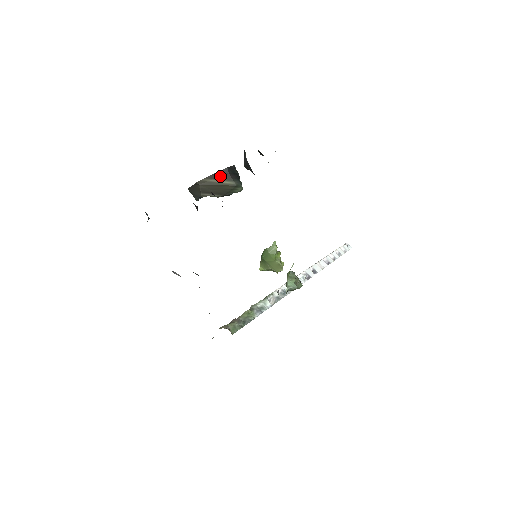
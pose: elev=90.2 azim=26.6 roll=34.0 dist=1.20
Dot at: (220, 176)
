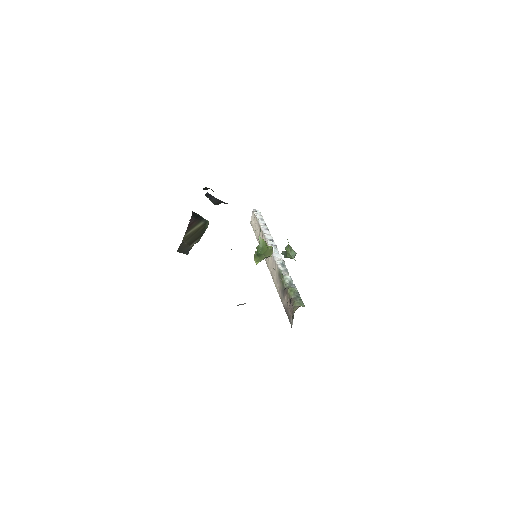
Dot at: (192, 225)
